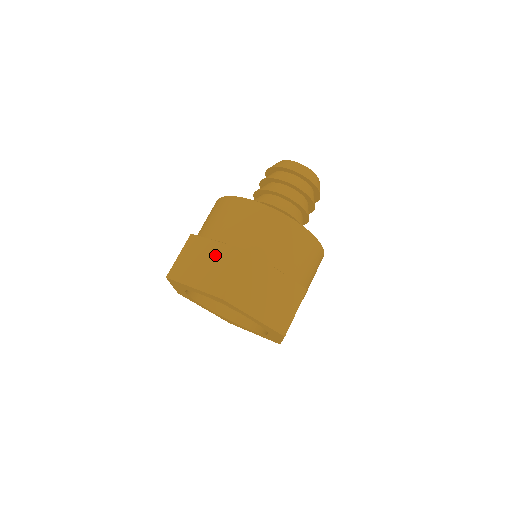
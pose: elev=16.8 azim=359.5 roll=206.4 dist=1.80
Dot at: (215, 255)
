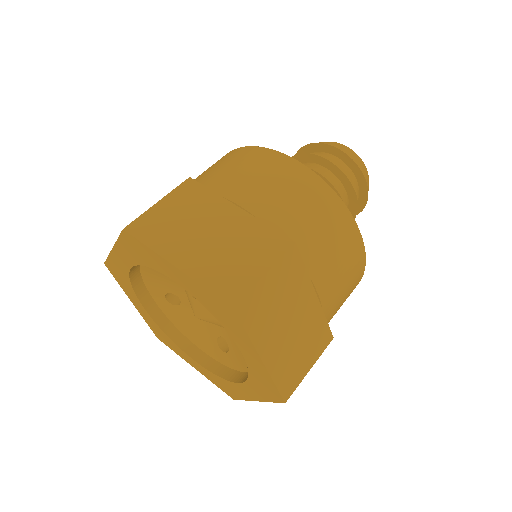
Dot at: occluded
